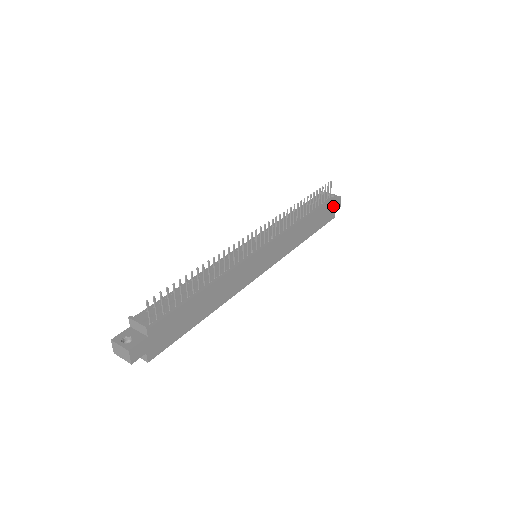
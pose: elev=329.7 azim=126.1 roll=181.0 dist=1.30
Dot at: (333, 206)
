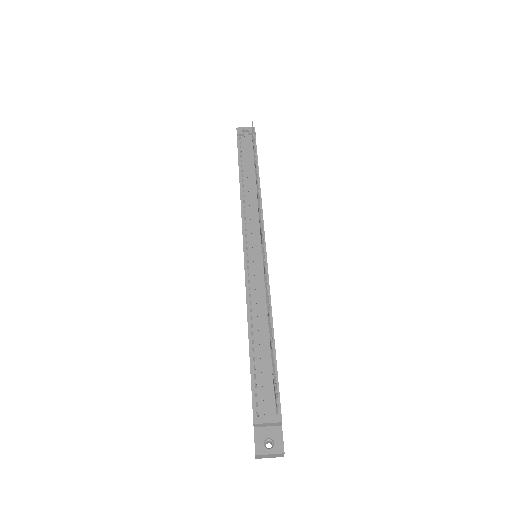
Dot at: occluded
